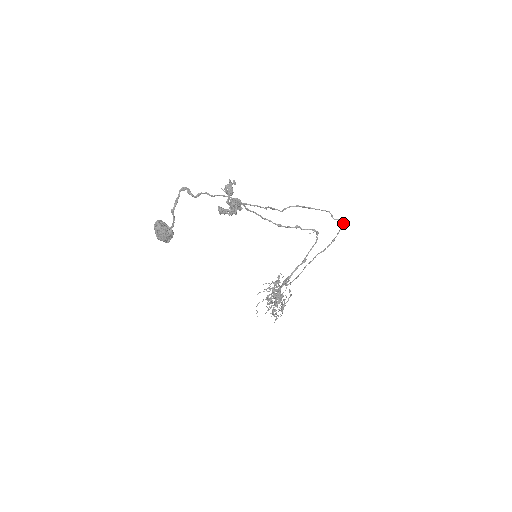
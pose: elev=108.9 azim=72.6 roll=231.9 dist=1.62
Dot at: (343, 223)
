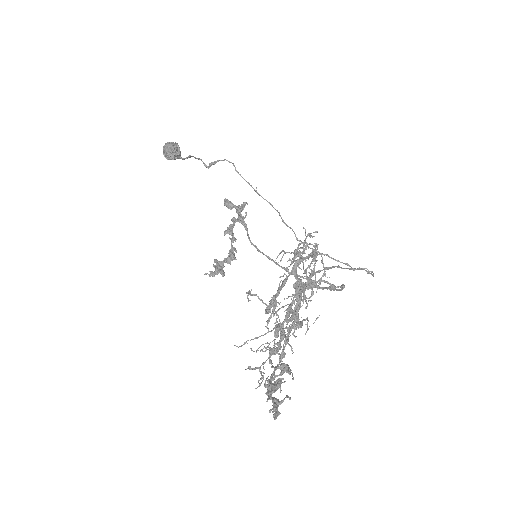
Dot at: (373, 274)
